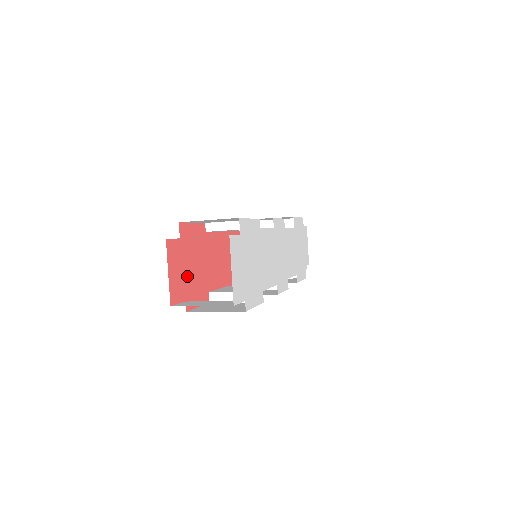
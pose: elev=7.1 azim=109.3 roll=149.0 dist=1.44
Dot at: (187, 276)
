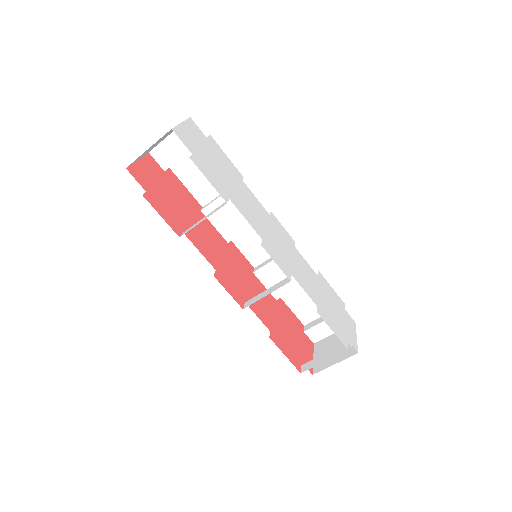
Dot at: (159, 190)
